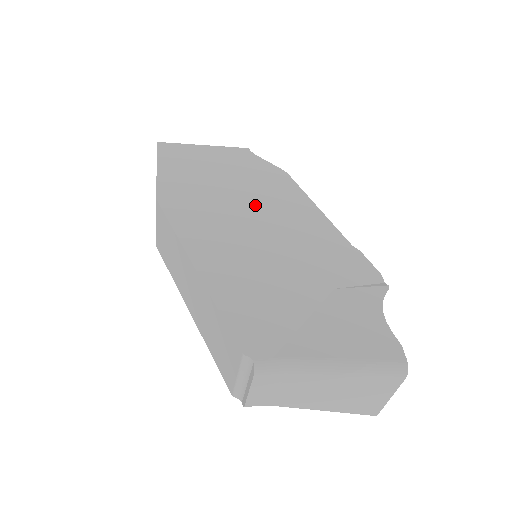
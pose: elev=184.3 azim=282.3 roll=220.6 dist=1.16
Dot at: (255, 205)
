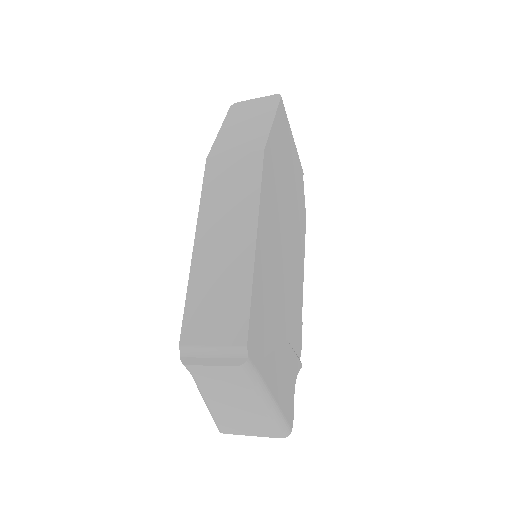
Dot at: (290, 226)
